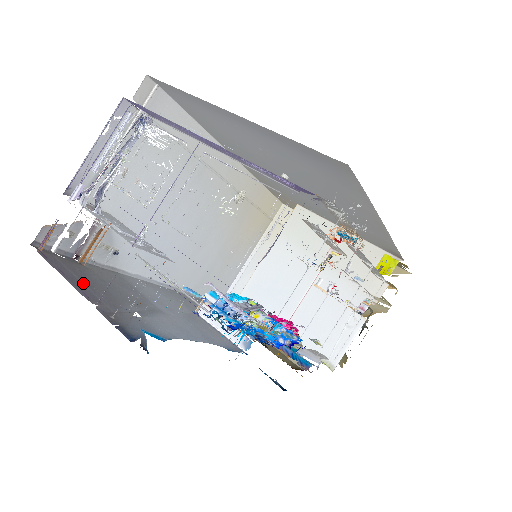
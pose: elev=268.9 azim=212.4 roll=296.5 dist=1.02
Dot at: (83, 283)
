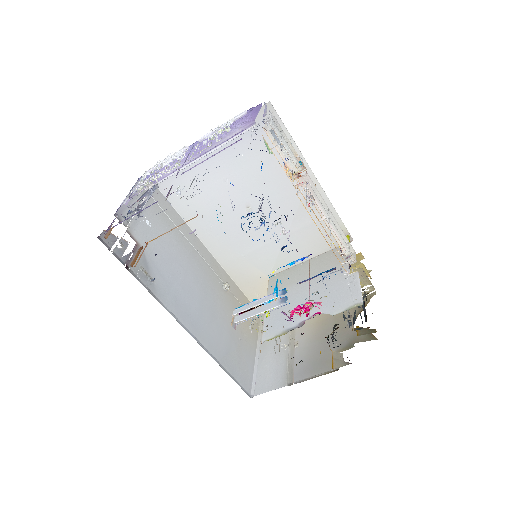
Dot at: occluded
